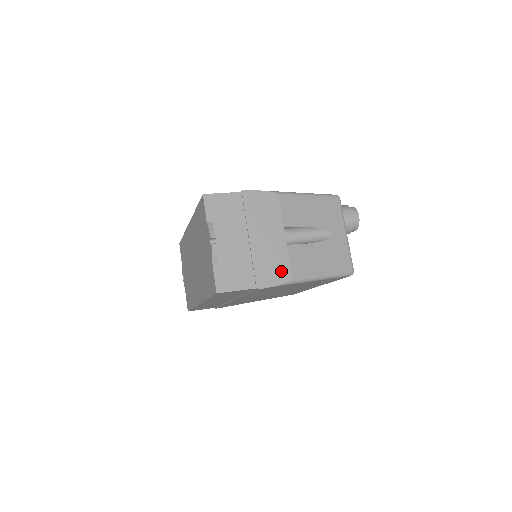
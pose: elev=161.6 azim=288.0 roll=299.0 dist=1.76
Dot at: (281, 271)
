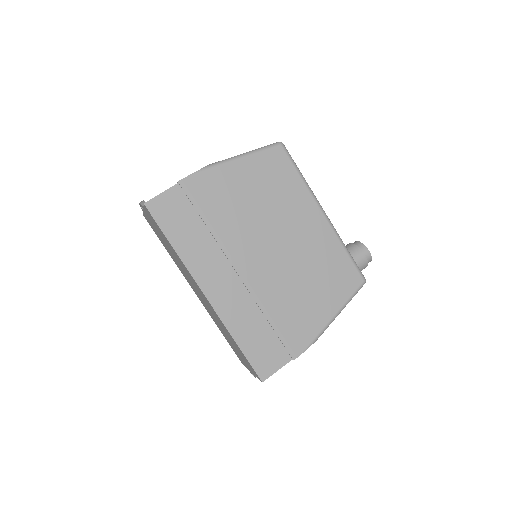
Dot at: occluded
